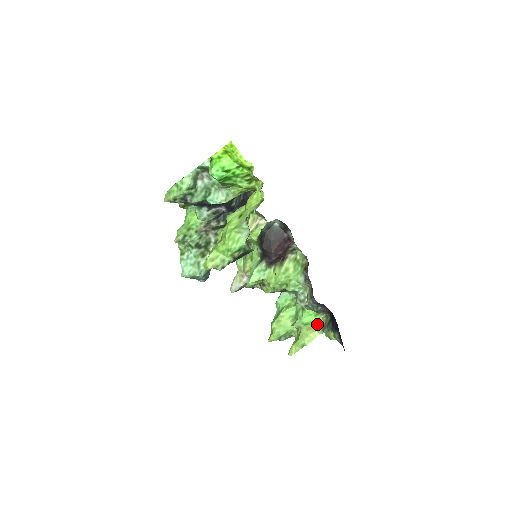
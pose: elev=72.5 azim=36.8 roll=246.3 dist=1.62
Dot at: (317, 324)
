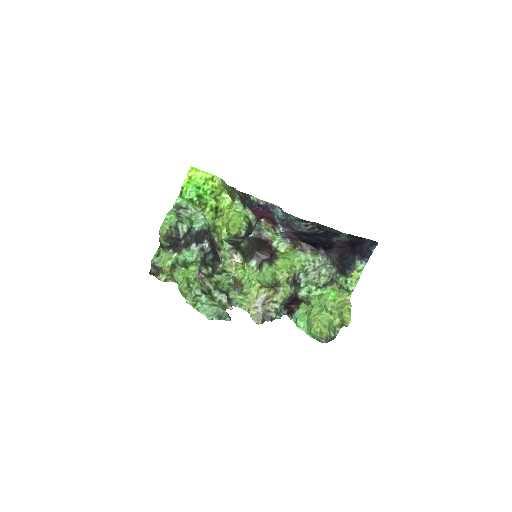
Dot at: (340, 296)
